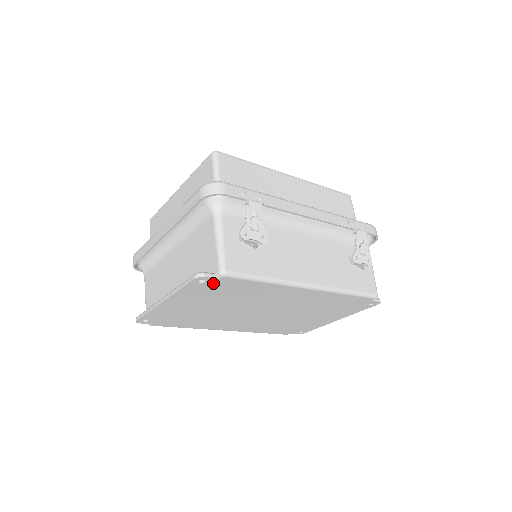
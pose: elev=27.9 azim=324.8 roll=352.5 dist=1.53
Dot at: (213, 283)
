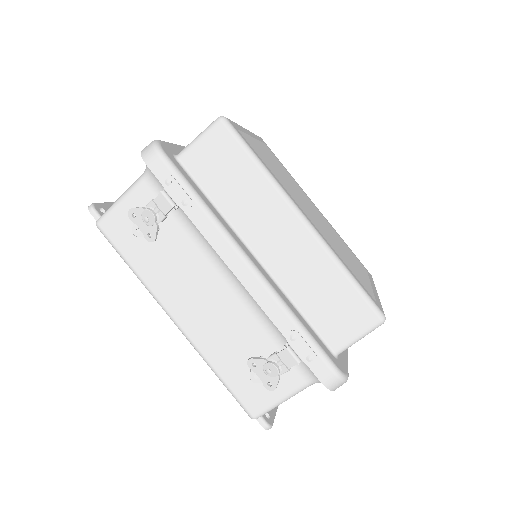
Dot at: occluded
